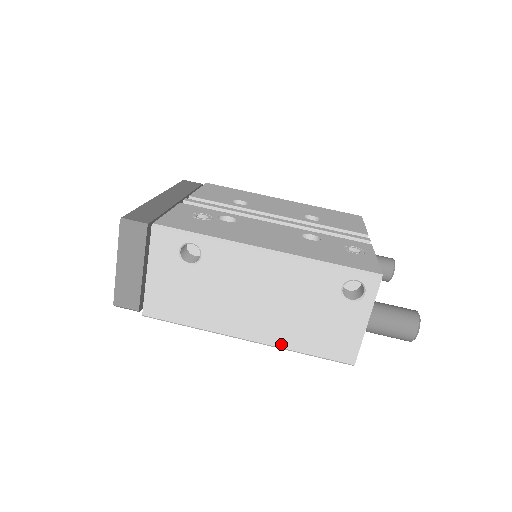
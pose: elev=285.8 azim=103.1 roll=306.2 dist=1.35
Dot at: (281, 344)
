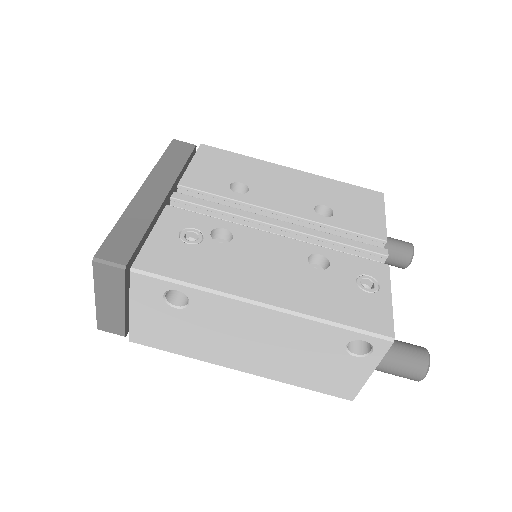
Dot at: (277, 378)
